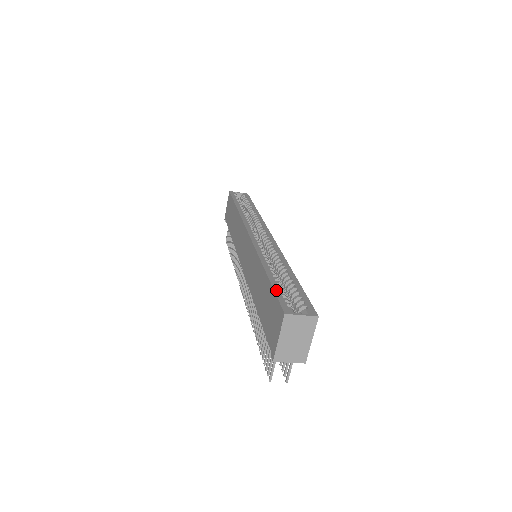
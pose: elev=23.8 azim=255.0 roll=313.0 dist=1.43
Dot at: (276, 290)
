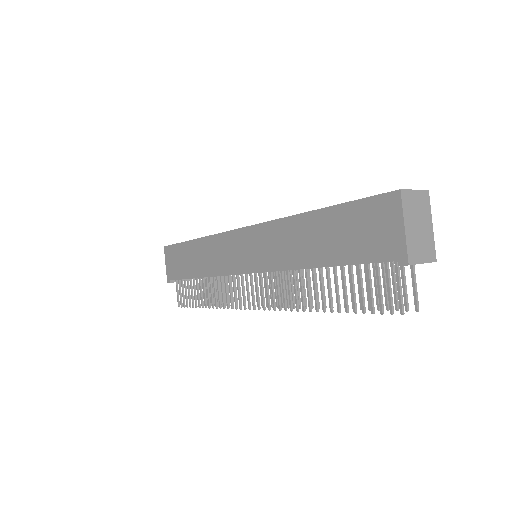
Dot at: (353, 201)
